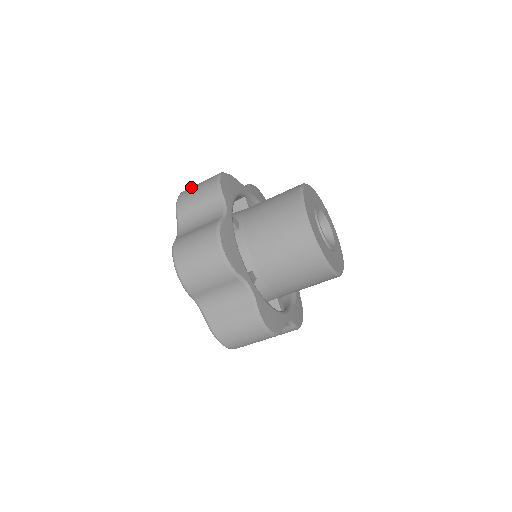
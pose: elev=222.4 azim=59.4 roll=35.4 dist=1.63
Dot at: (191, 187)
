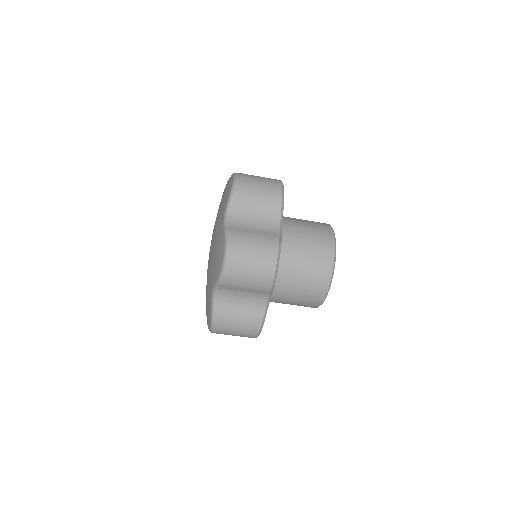
Dot at: occluded
